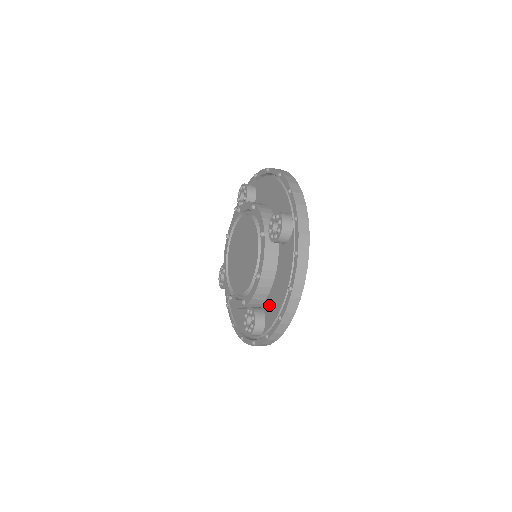
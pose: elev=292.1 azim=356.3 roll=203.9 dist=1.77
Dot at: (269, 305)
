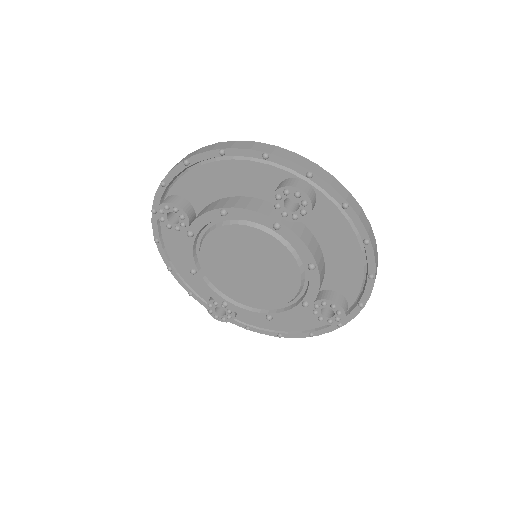
Dot at: (337, 279)
